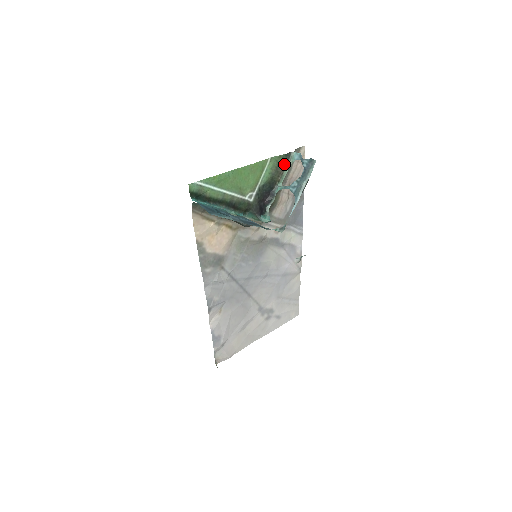
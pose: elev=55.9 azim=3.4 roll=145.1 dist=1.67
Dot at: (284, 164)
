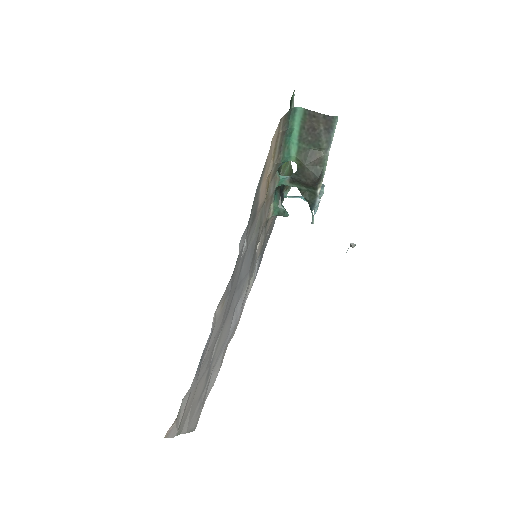
Dot at: occluded
